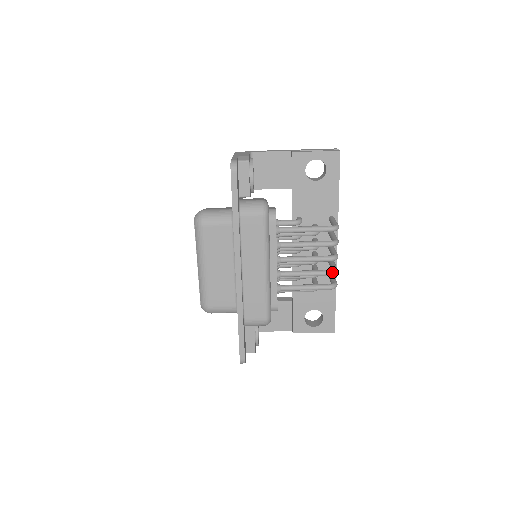
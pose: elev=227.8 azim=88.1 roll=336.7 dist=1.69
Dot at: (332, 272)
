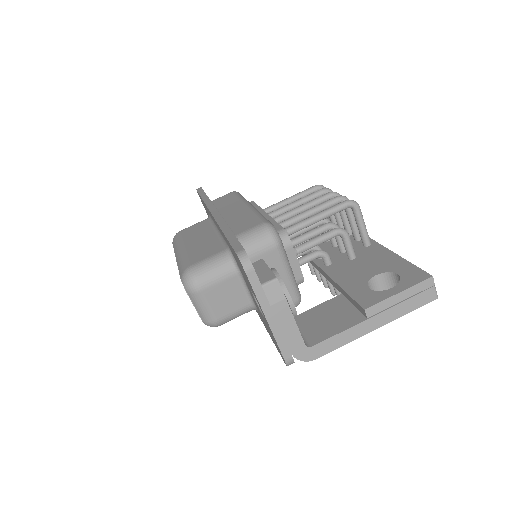
Dot at: (338, 196)
